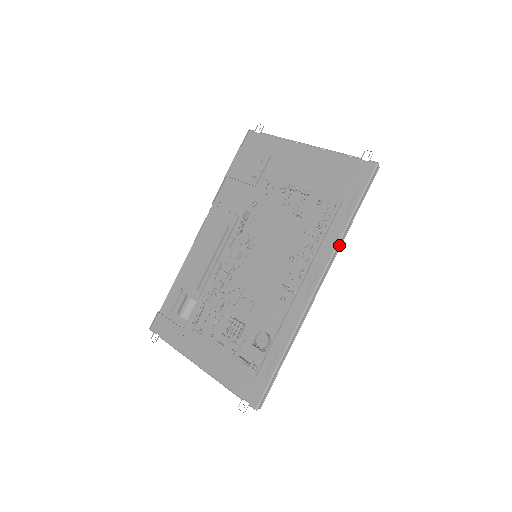
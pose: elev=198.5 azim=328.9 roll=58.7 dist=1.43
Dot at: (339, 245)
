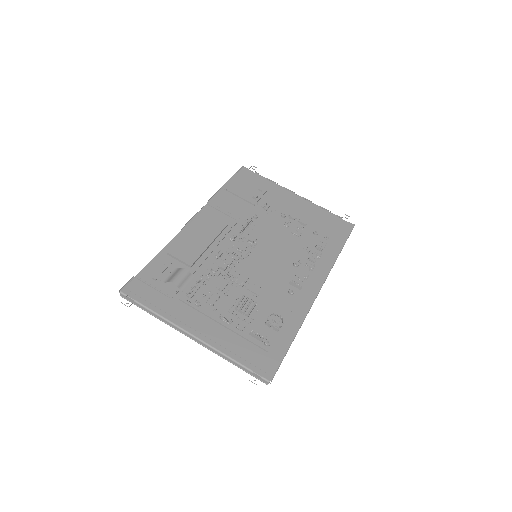
Dot at: occluded
